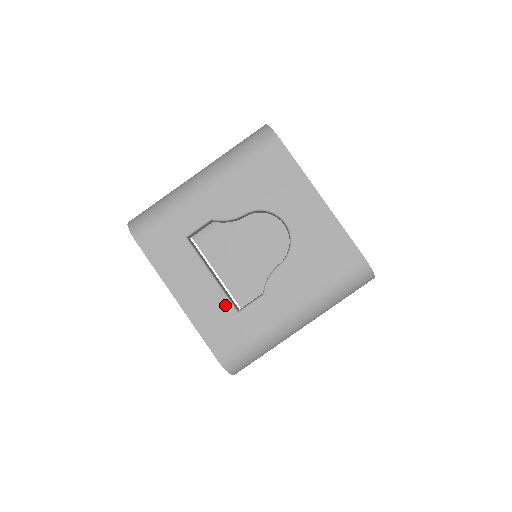
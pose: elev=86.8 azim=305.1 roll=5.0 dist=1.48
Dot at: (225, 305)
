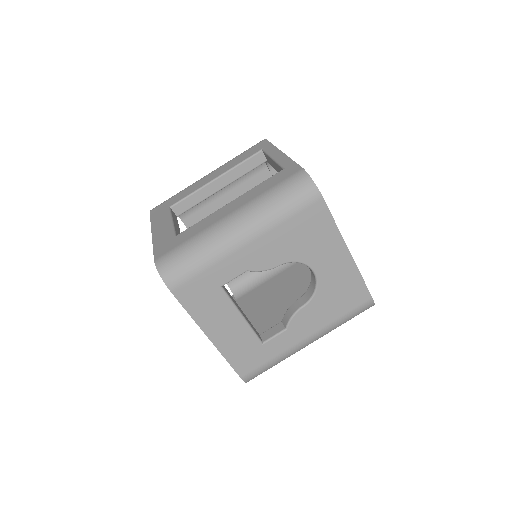
Dot at: (252, 339)
